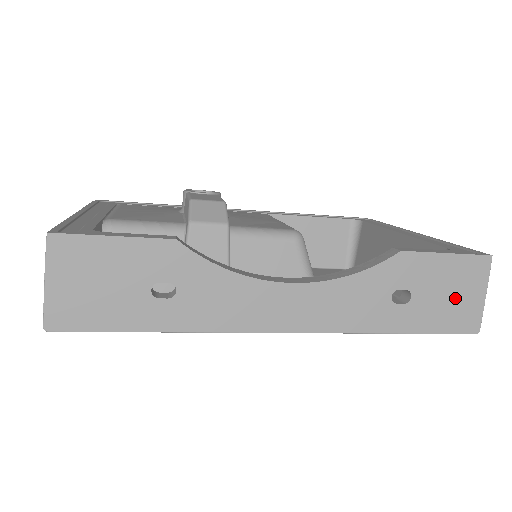
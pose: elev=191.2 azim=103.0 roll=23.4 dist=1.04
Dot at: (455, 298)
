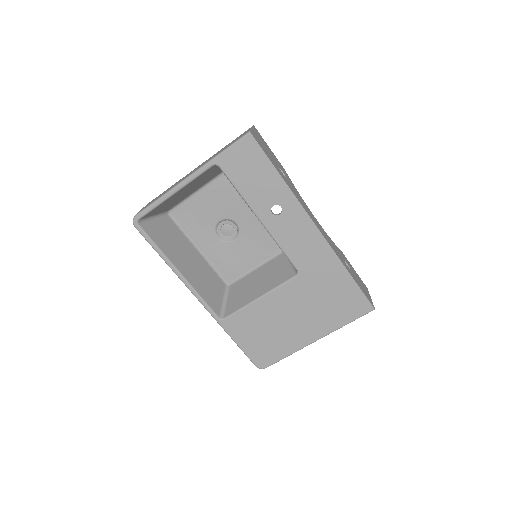
Dot at: (363, 287)
